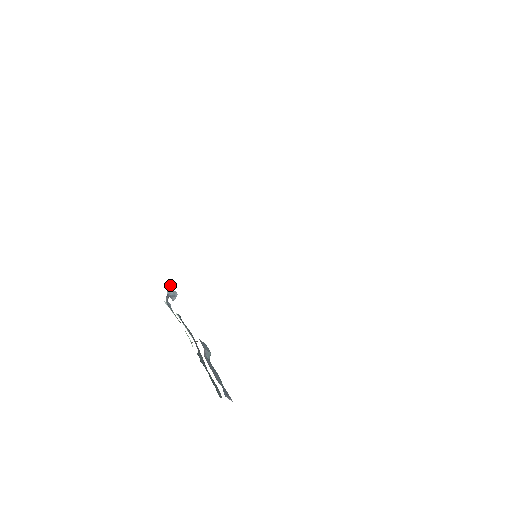
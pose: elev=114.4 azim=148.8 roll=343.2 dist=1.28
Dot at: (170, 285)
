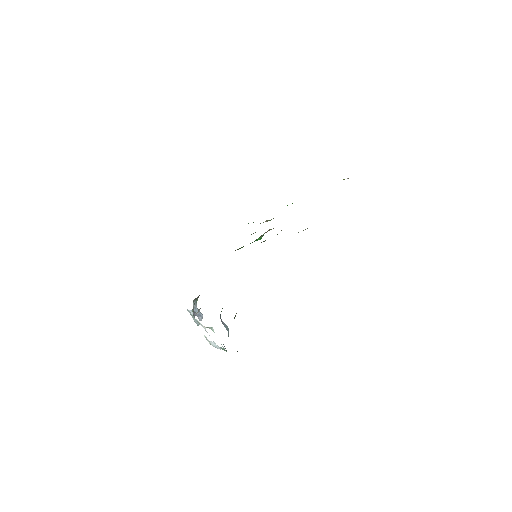
Dot at: (195, 303)
